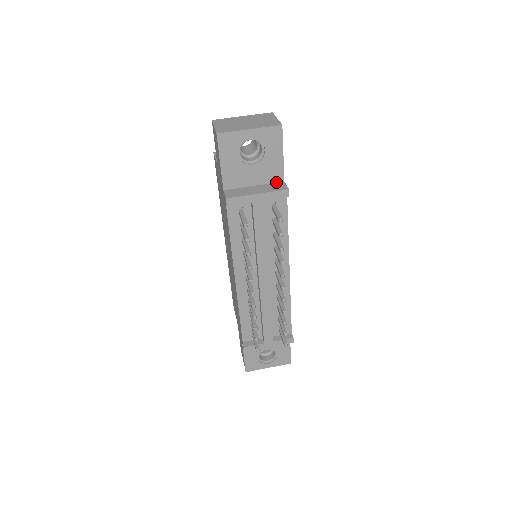
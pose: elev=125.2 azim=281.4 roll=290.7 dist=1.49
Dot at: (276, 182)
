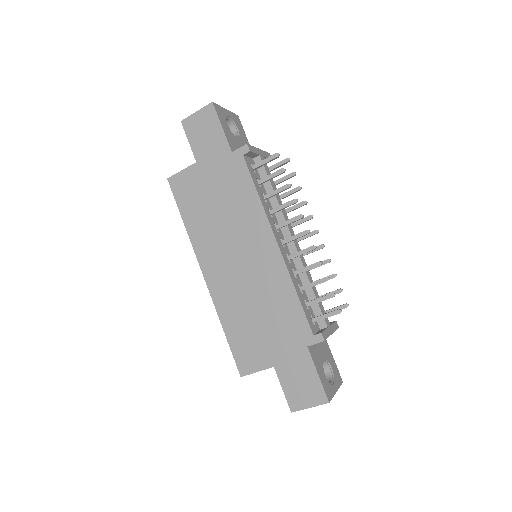
Dot at: occluded
